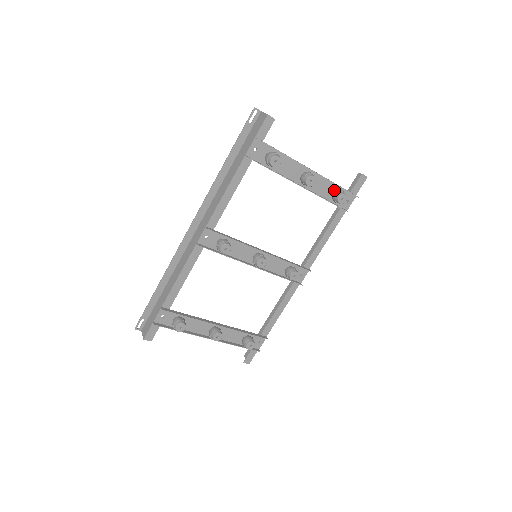
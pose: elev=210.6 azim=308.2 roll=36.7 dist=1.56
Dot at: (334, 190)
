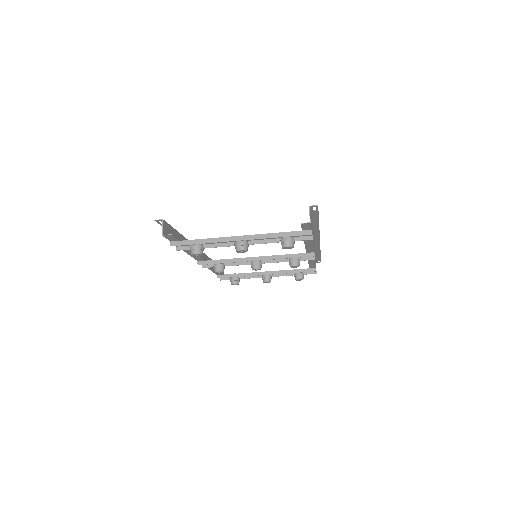
Dot at: occluded
